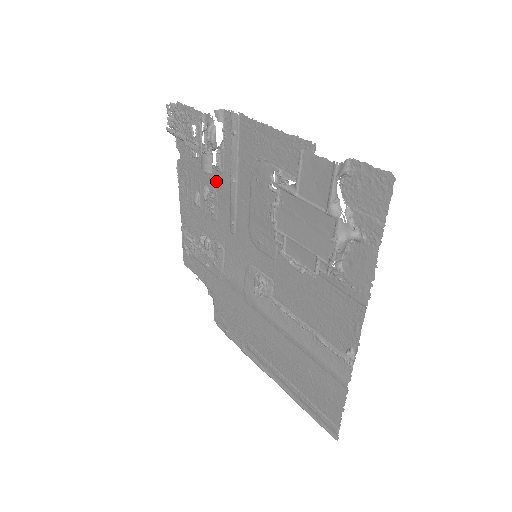
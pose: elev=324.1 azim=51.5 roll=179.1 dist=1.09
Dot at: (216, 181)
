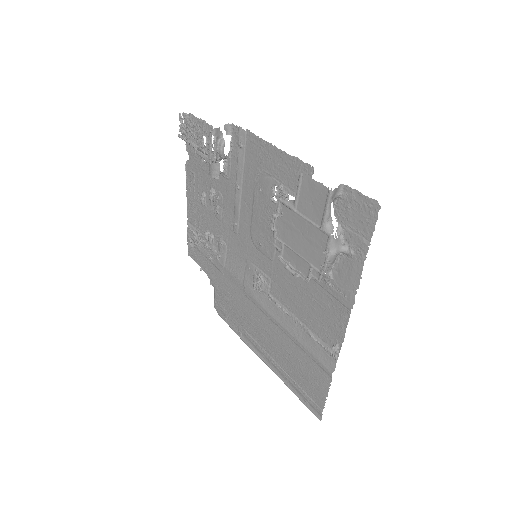
Dot at: (222, 185)
